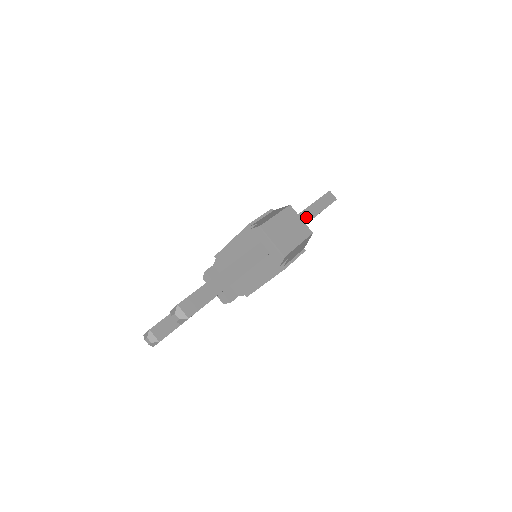
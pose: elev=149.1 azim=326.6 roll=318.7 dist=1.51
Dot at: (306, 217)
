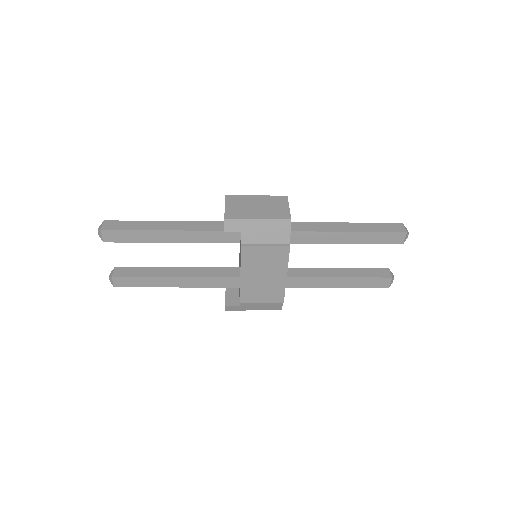
Dot at: (328, 227)
